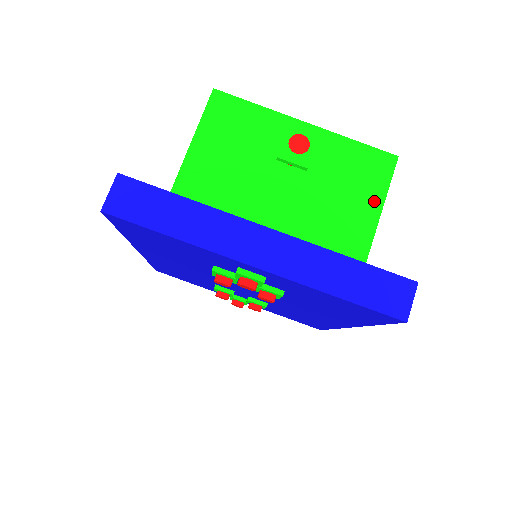
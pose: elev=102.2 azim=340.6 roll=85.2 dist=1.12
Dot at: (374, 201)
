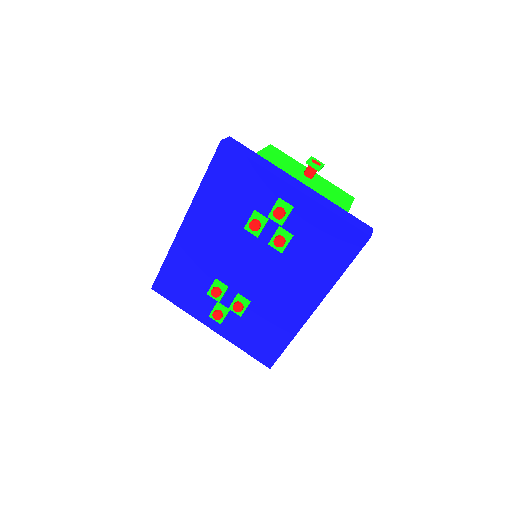
Dot at: (346, 203)
